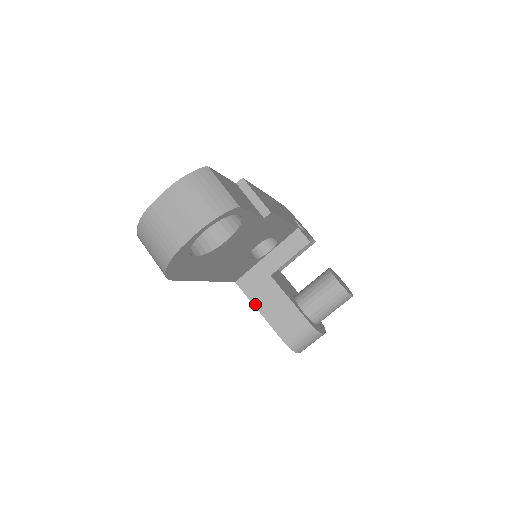
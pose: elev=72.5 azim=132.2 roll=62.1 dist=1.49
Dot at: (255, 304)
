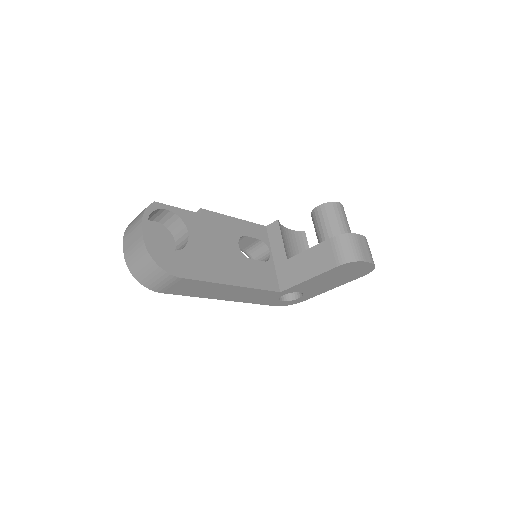
Dot at: (302, 281)
